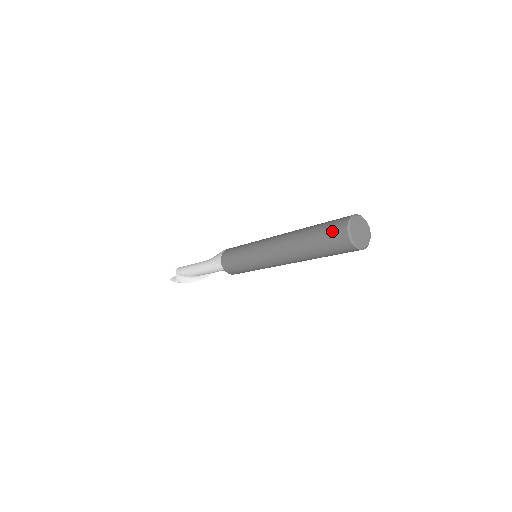
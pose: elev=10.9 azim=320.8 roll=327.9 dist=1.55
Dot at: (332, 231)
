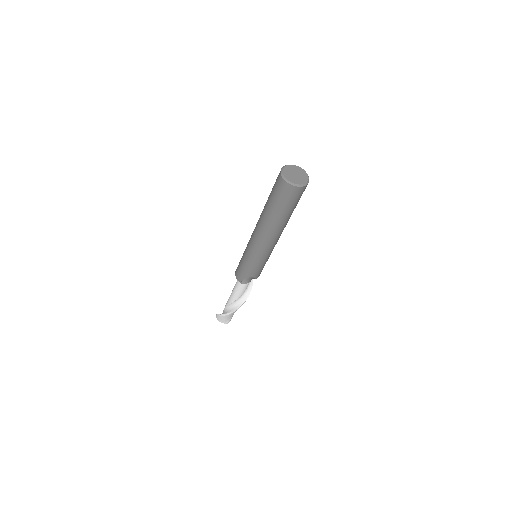
Dot at: occluded
